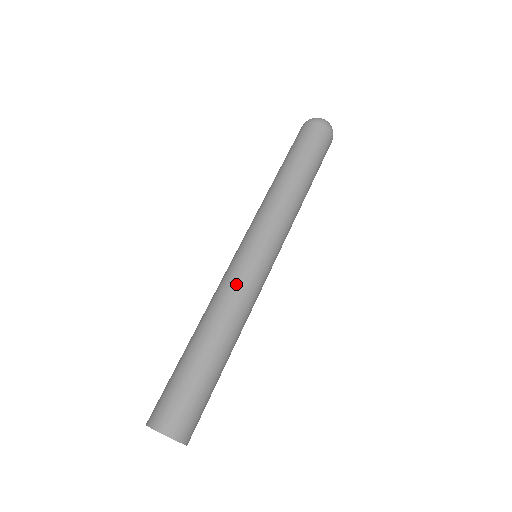
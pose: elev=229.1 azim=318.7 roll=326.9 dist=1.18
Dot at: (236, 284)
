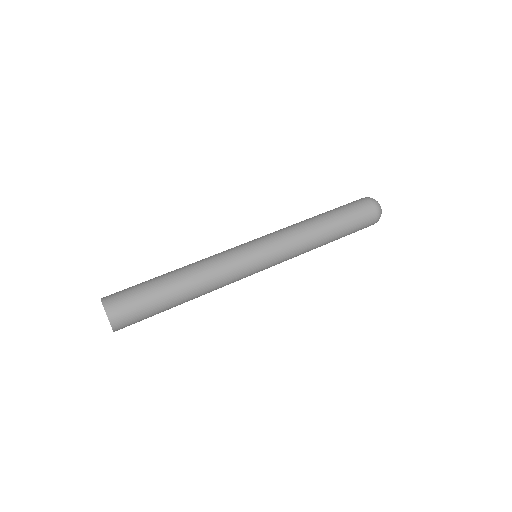
Dot at: (224, 258)
